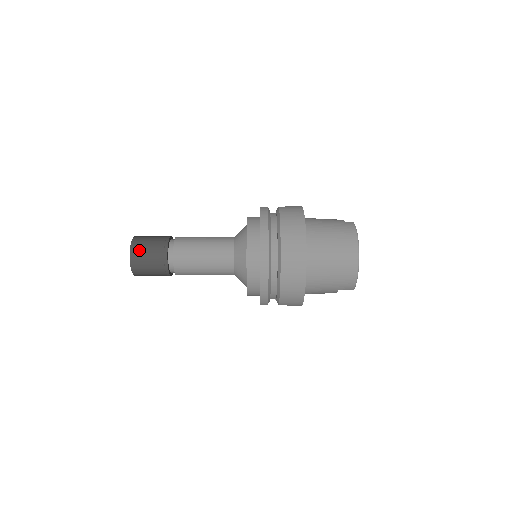
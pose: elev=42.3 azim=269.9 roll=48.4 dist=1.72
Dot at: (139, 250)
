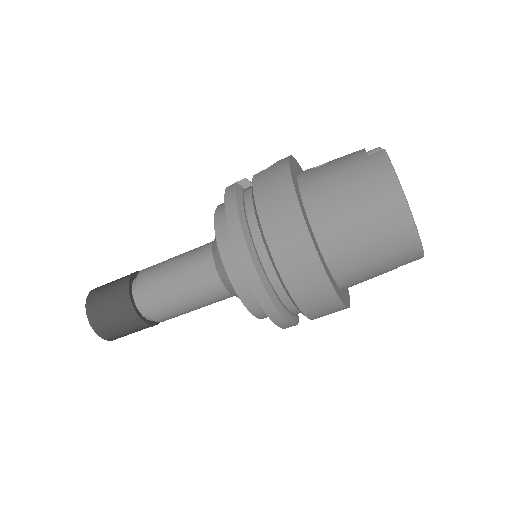
Dot at: (98, 314)
